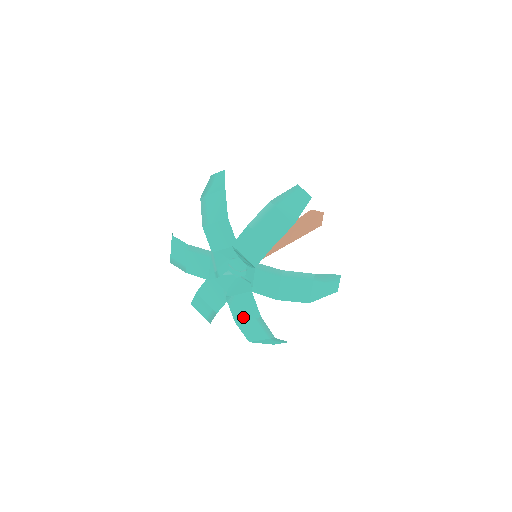
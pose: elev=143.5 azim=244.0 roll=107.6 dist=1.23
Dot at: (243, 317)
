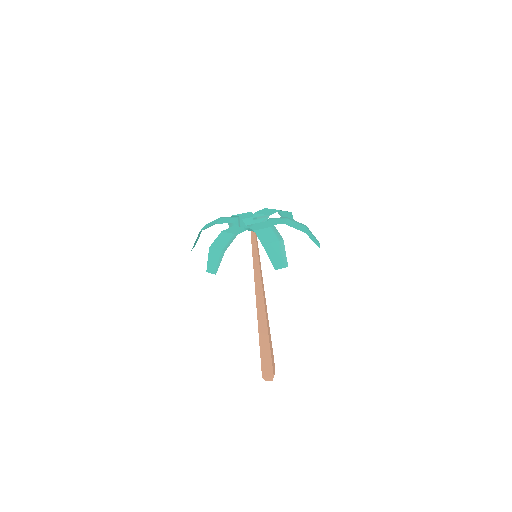
Dot at: (261, 228)
